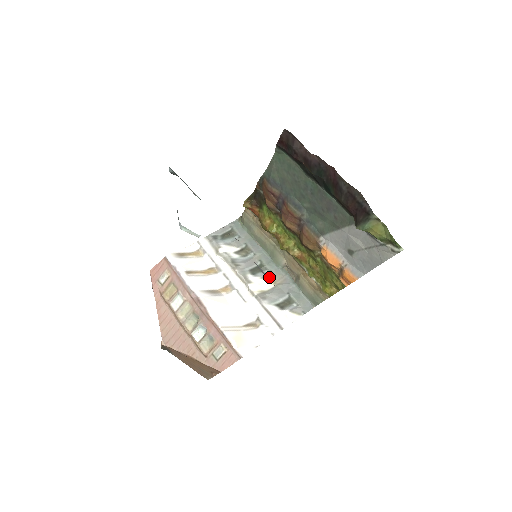
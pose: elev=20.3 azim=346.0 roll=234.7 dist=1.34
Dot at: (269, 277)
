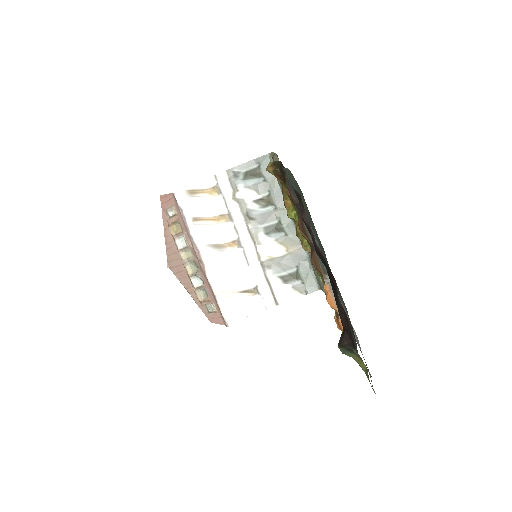
Dot at: (283, 241)
